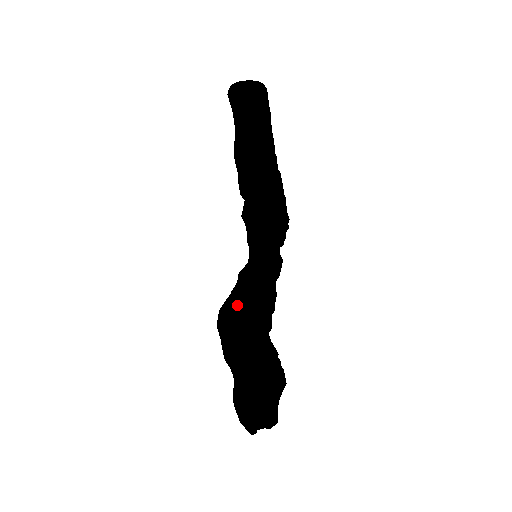
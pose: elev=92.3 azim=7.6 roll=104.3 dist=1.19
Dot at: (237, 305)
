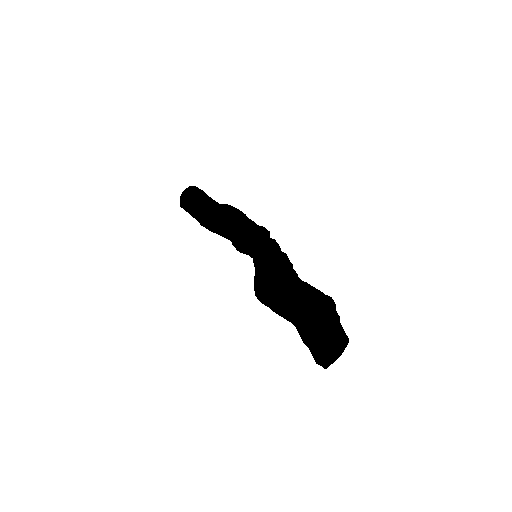
Dot at: (268, 261)
